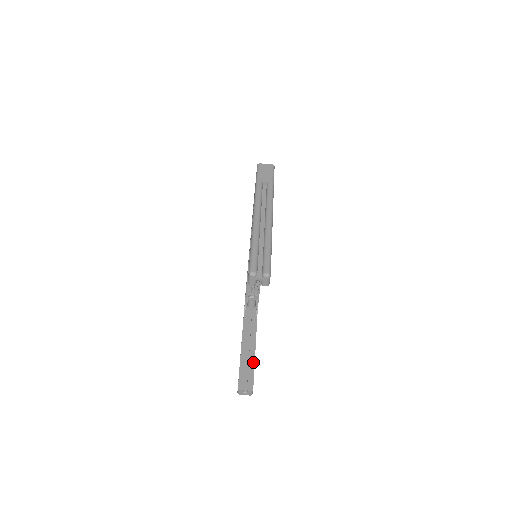
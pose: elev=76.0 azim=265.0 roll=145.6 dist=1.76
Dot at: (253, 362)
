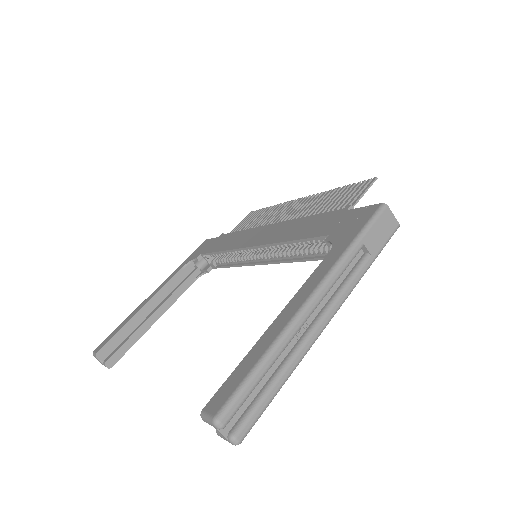
Dot at: (140, 335)
